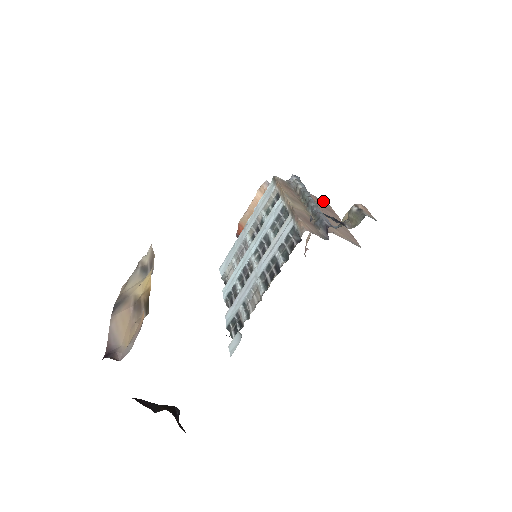
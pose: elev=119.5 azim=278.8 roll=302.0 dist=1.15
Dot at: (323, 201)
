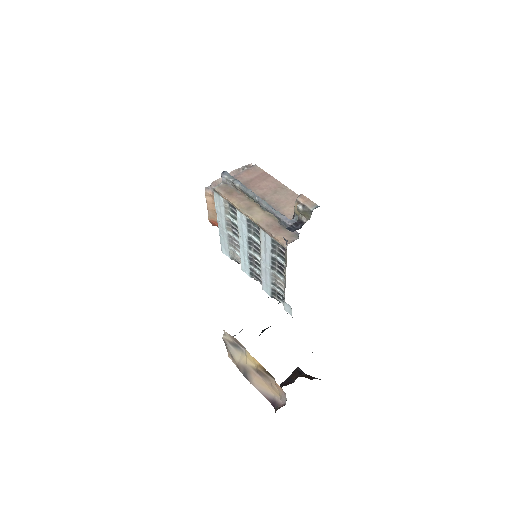
Dot at: (251, 168)
